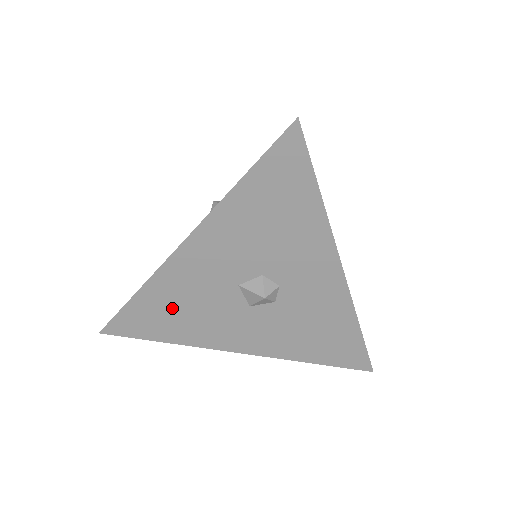
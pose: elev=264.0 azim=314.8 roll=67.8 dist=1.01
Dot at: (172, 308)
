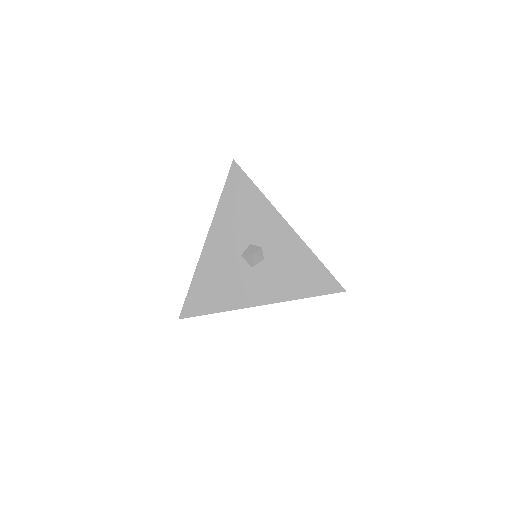
Dot at: (212, 285)
